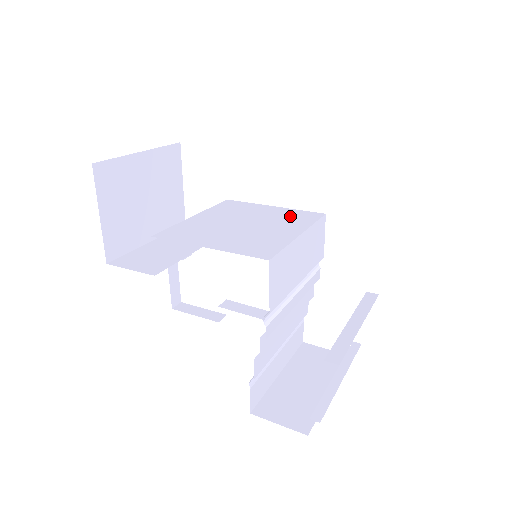
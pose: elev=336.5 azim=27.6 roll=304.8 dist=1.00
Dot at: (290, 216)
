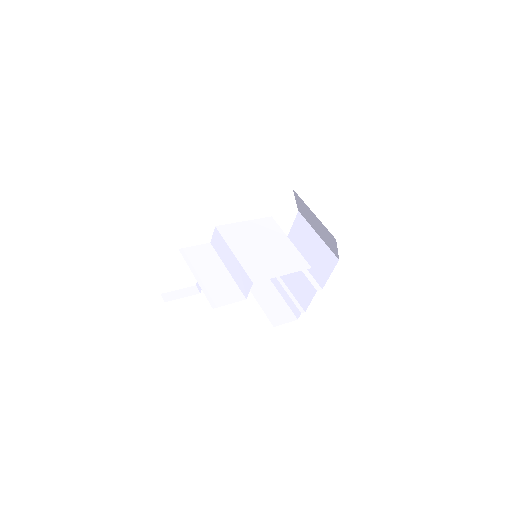
Dot at: (265, 228)
